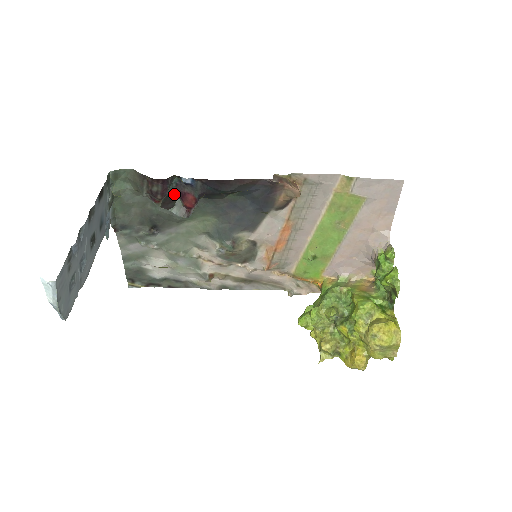
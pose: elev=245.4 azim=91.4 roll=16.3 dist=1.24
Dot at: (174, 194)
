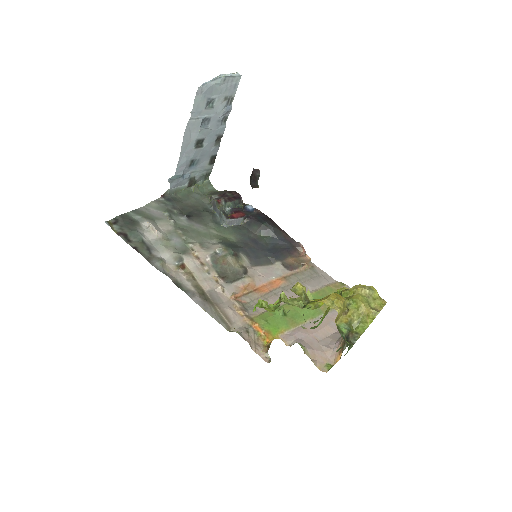
Dot at: (254, 185)
